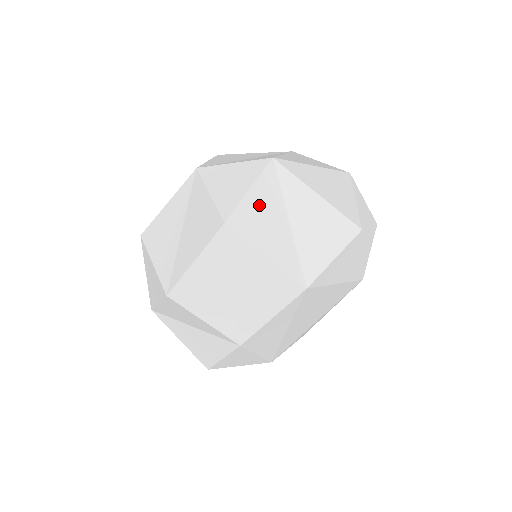
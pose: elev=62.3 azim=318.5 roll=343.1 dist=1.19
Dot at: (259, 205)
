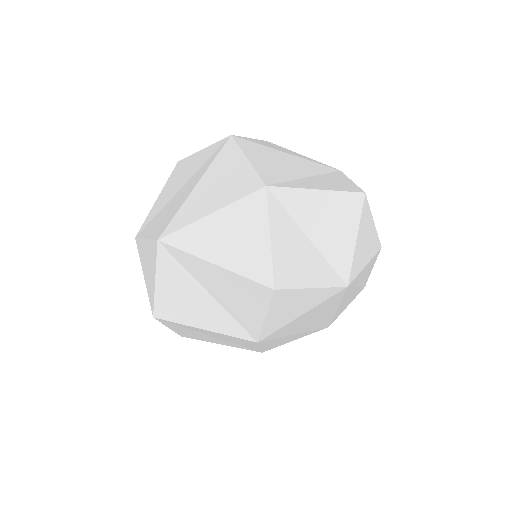
Dot at: (172, 290)
